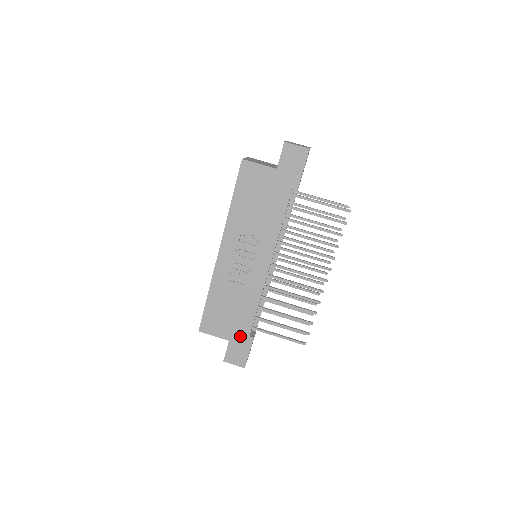
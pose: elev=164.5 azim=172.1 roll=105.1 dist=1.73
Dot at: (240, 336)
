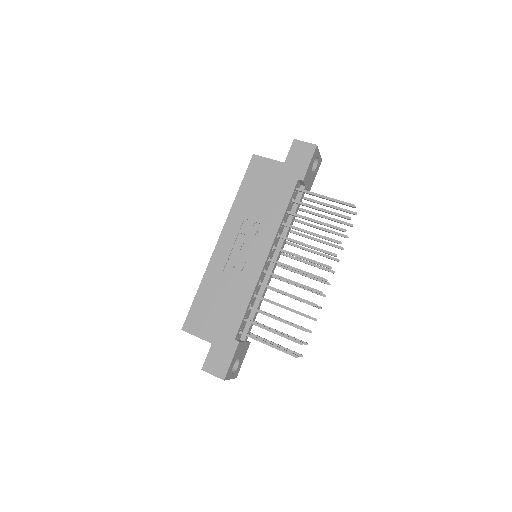
Dot at: (225, 338)
